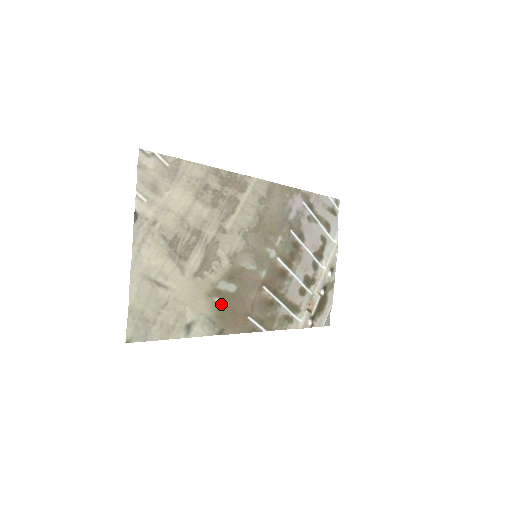
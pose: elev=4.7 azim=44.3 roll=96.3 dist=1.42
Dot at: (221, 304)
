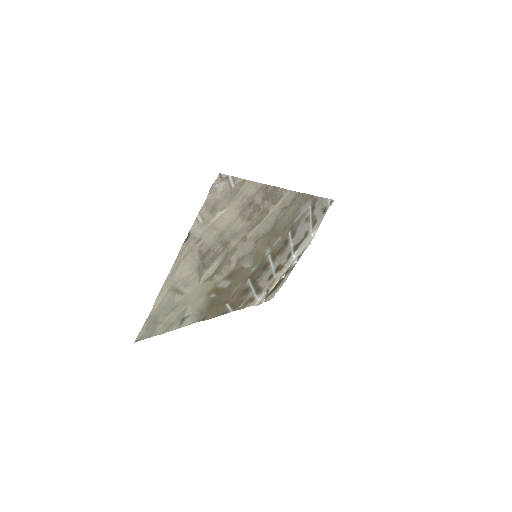
Dot at: (214, 298)
